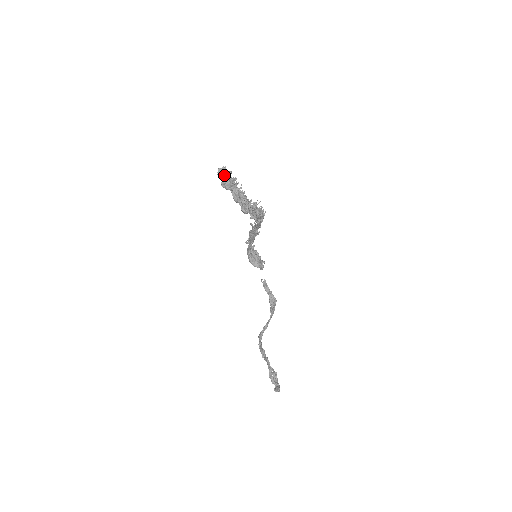
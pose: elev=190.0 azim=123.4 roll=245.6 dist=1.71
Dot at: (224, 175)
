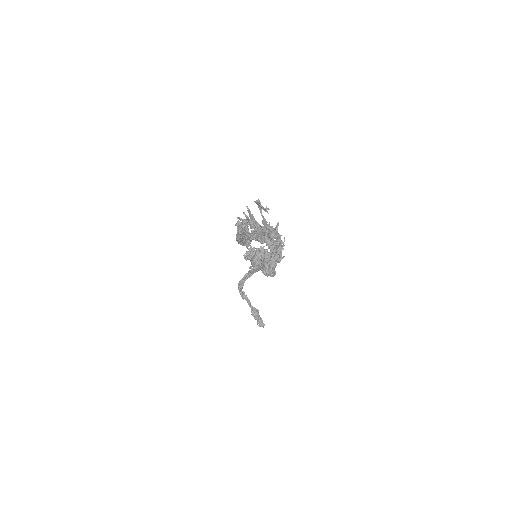
Dot at: (256, 261)
